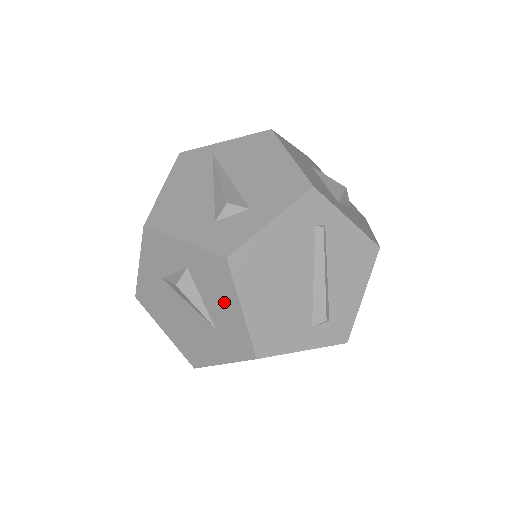
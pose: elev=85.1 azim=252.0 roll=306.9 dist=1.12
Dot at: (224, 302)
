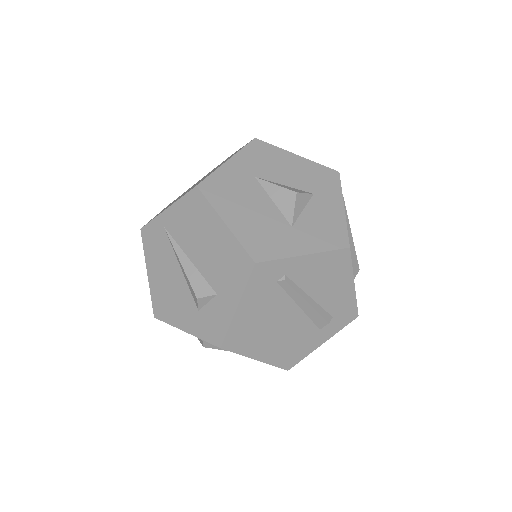
Dot at: occluded
